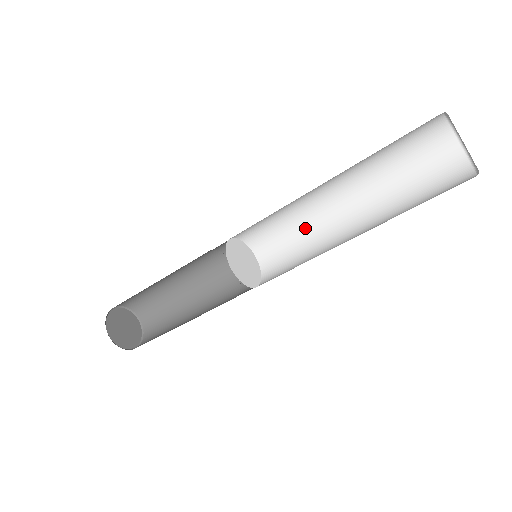
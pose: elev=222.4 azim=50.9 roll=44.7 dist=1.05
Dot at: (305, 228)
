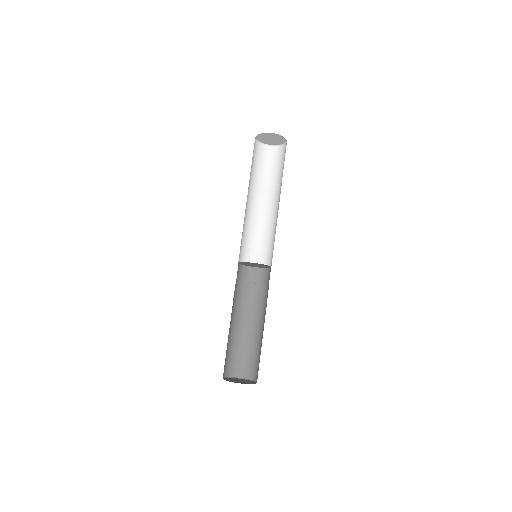
Dot at: (266, 231)
